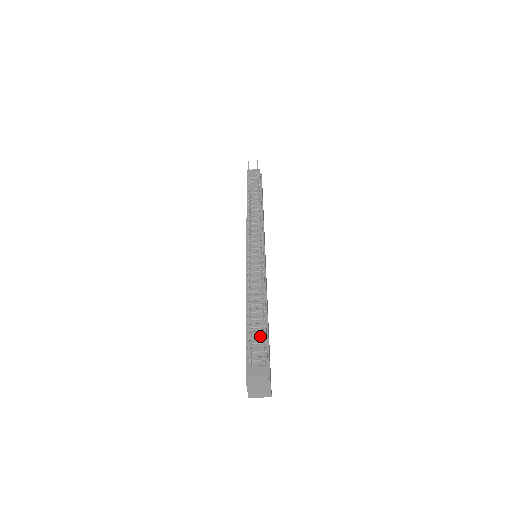
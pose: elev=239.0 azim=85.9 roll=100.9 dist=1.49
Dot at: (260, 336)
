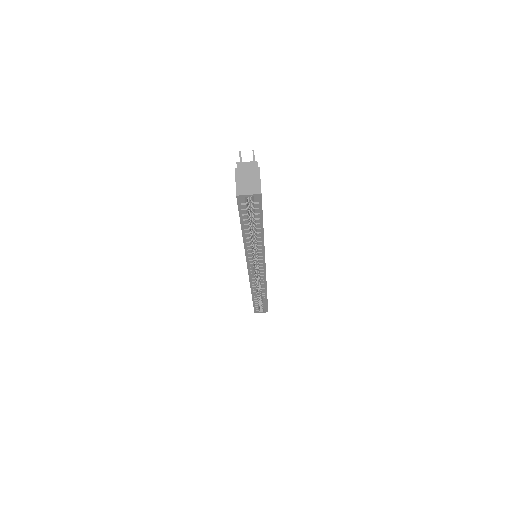
Dot at: occluded
